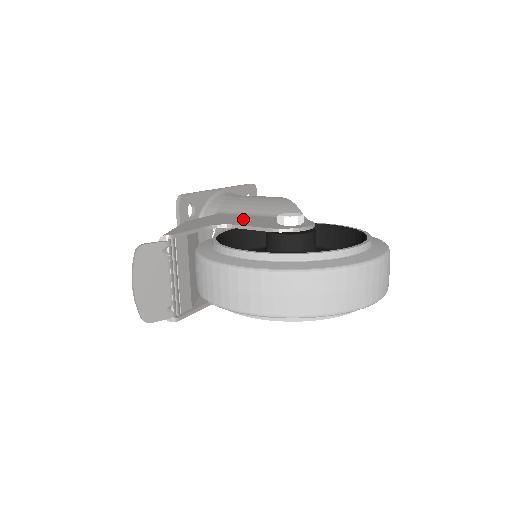
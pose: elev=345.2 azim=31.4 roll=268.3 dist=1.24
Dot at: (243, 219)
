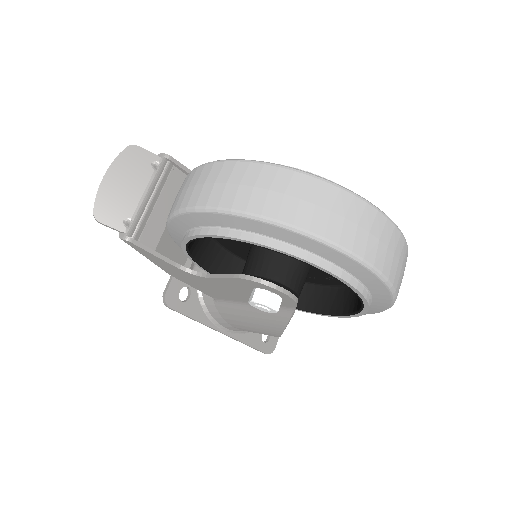
Dot at: occluded
